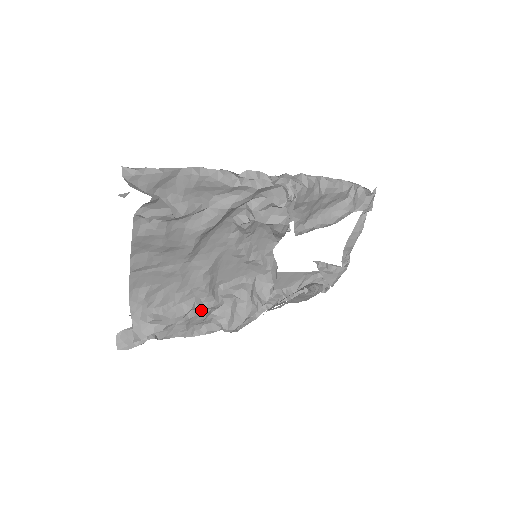
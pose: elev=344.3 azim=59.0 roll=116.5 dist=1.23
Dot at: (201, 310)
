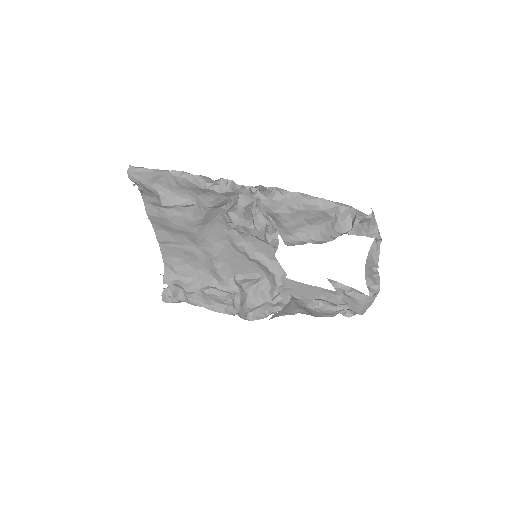
Dot at: (220, 291)
